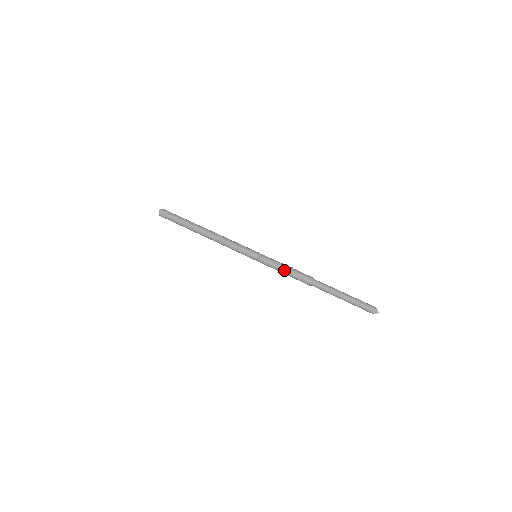
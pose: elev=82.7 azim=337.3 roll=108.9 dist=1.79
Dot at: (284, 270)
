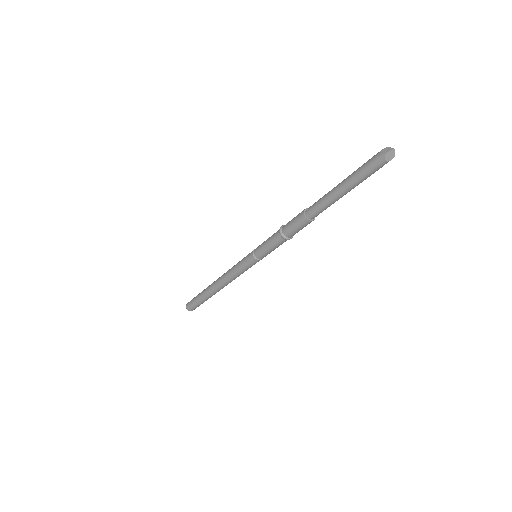
Dot at: (277, 232)
